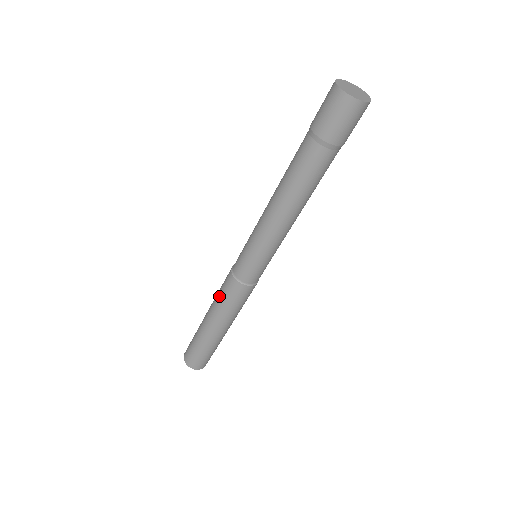
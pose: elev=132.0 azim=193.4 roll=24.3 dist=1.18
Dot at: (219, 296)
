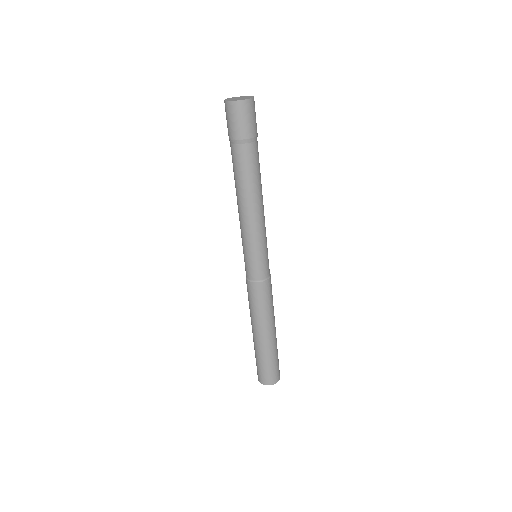
Dot at: (256, 308)
